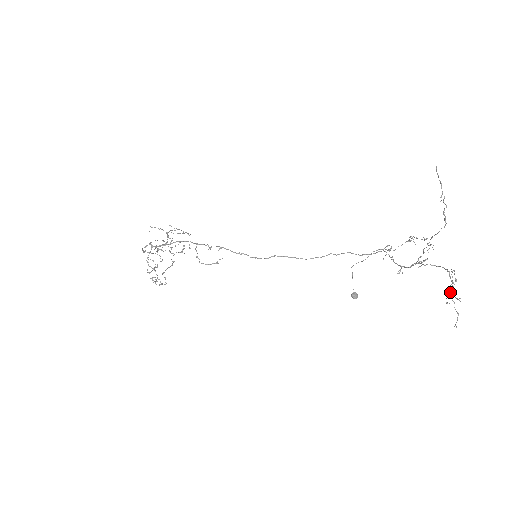
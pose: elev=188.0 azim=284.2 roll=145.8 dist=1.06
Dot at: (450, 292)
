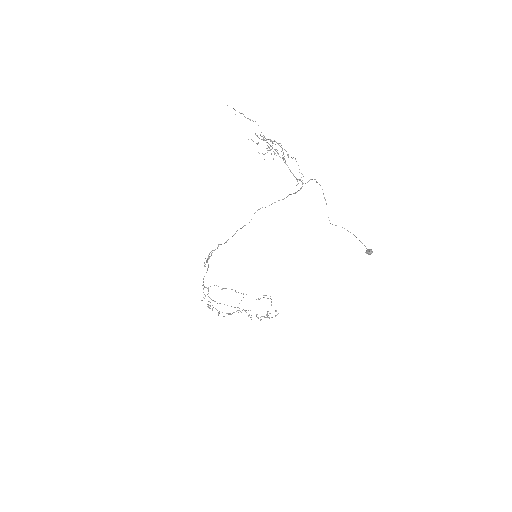
Dot at: (269, 147)
